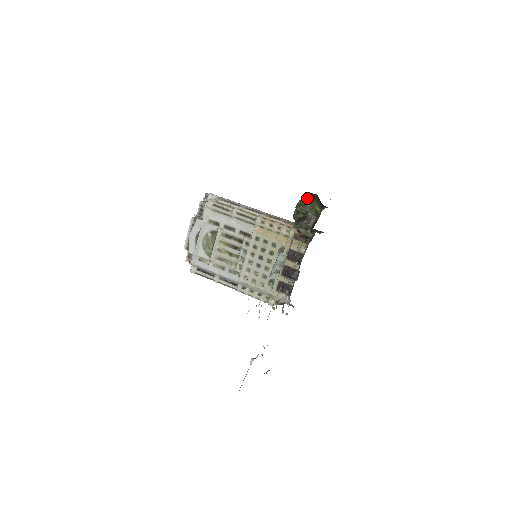
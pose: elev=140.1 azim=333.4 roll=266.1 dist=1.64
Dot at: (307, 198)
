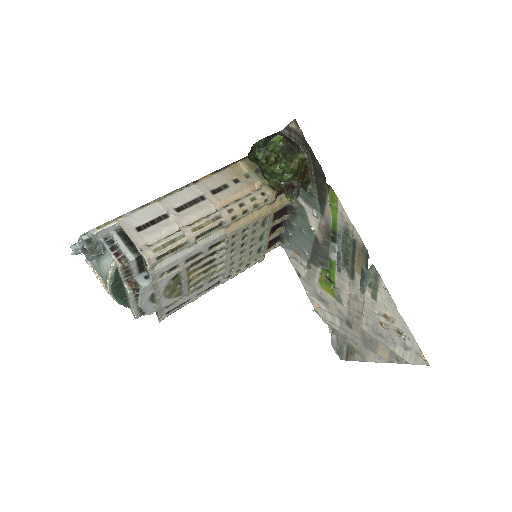
Dot at: (290, 159)
